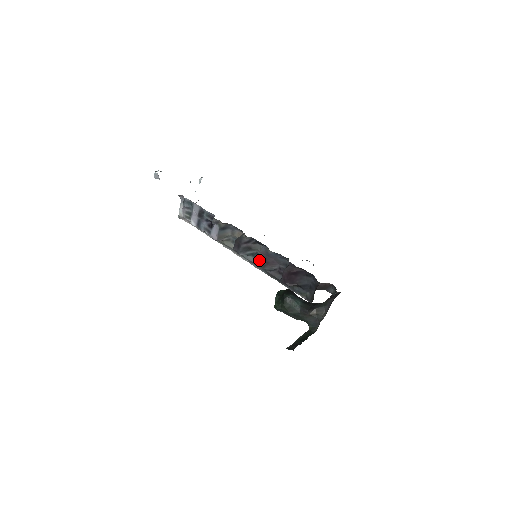
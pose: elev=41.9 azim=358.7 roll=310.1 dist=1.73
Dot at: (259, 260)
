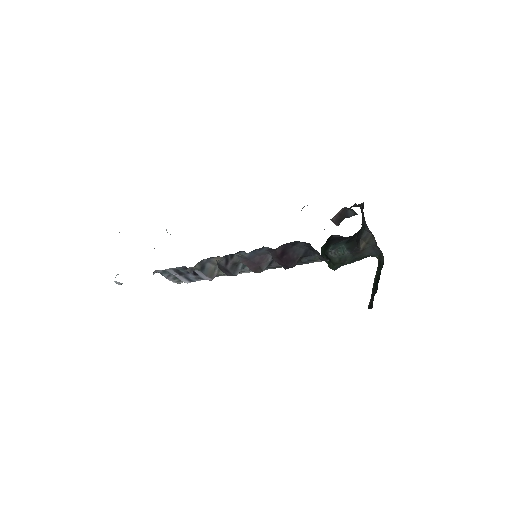
Dot at: (250, 268)
